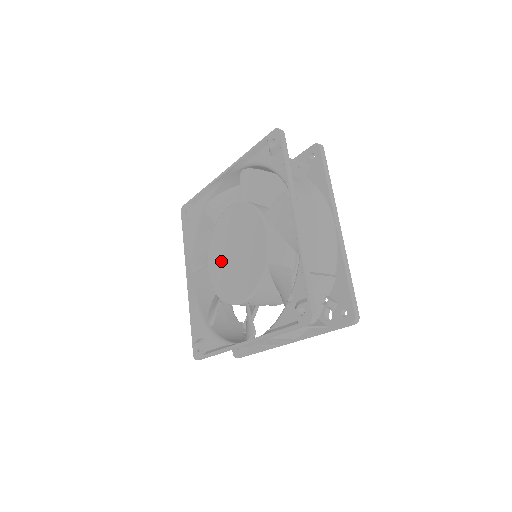
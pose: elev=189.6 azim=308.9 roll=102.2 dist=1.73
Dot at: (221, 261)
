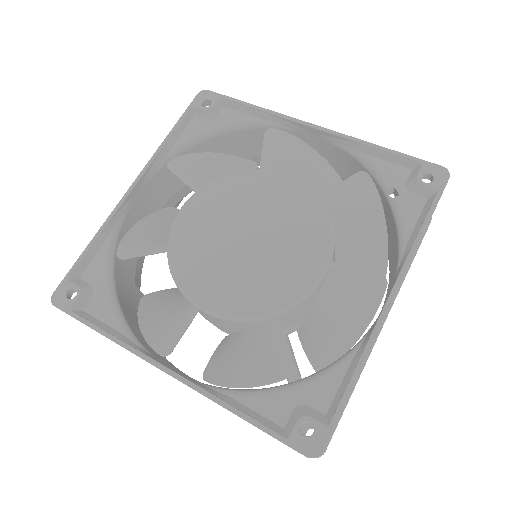
Dot at: (229, 271)
